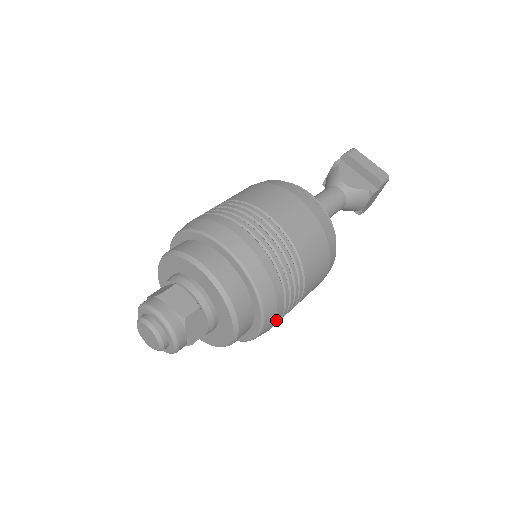
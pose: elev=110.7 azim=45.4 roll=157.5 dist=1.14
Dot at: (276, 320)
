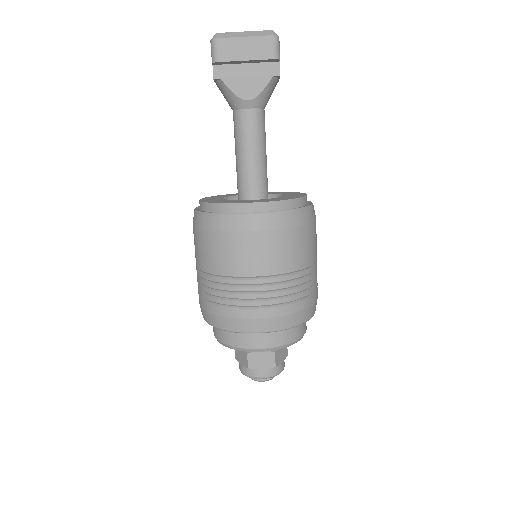
Dot at: (317, 295)
